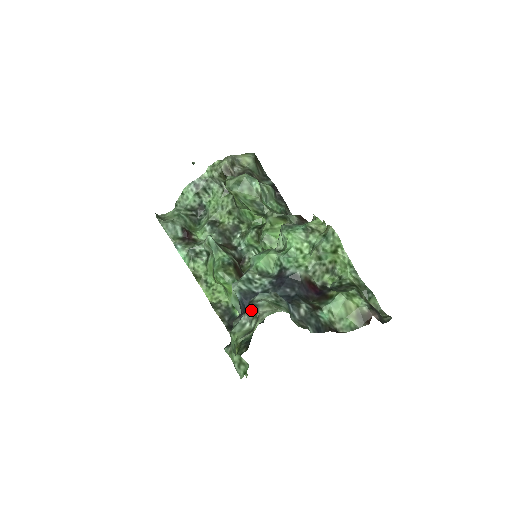
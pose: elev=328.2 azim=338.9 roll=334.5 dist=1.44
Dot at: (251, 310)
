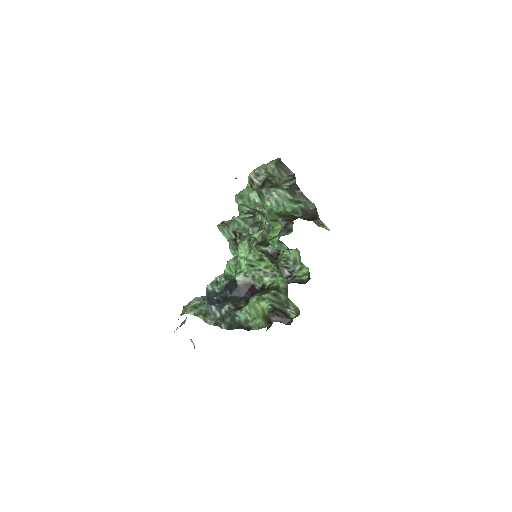
Dot at: occluded
